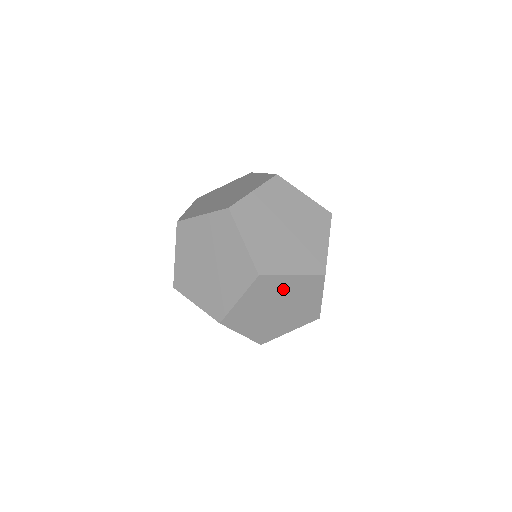
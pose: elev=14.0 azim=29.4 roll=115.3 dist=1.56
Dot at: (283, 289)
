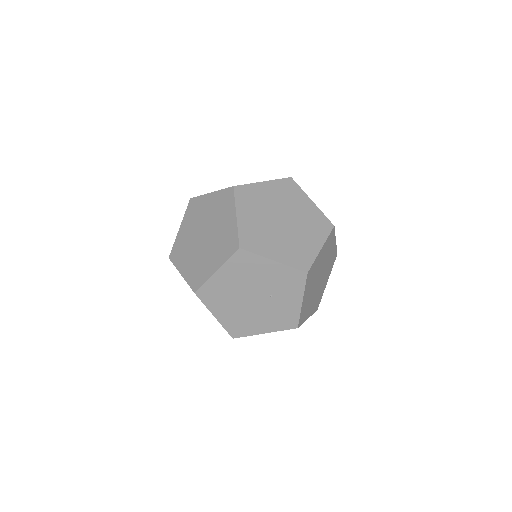
Dot at: (267, 198)
